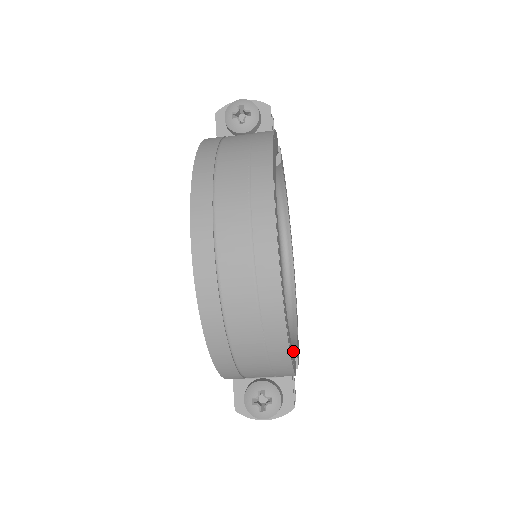
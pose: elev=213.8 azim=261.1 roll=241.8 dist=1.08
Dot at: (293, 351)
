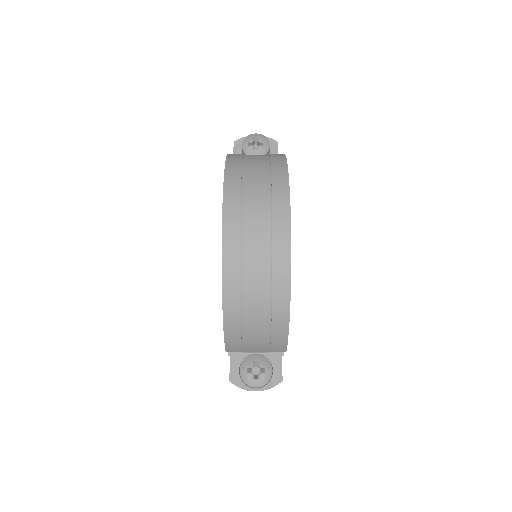
Dot at: occluded
